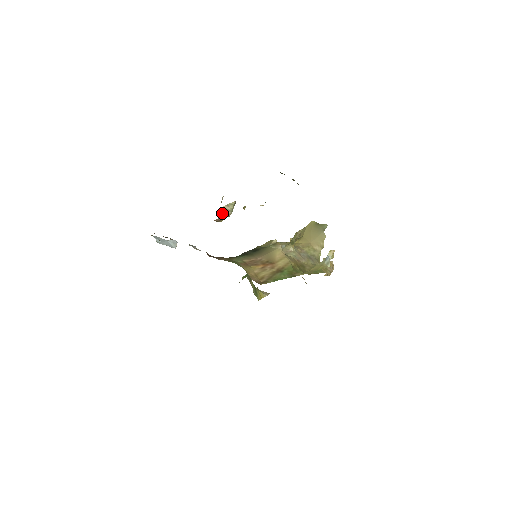
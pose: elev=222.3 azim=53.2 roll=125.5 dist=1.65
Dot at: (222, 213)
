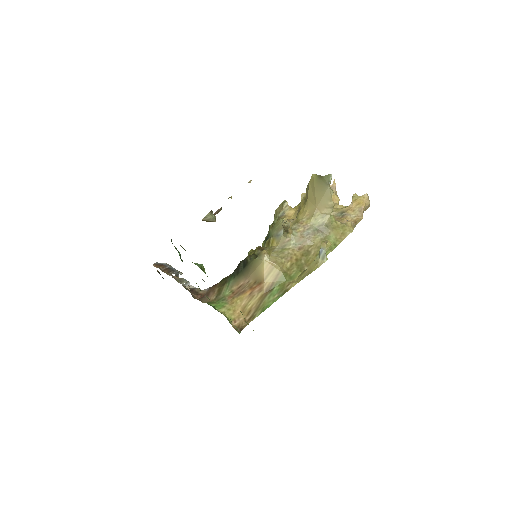
Dot at: (207, 221)
